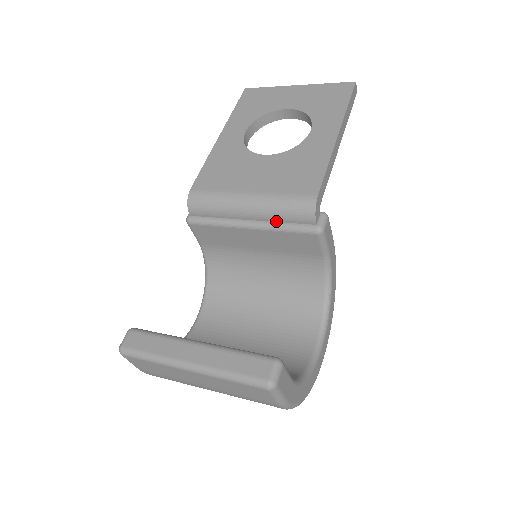
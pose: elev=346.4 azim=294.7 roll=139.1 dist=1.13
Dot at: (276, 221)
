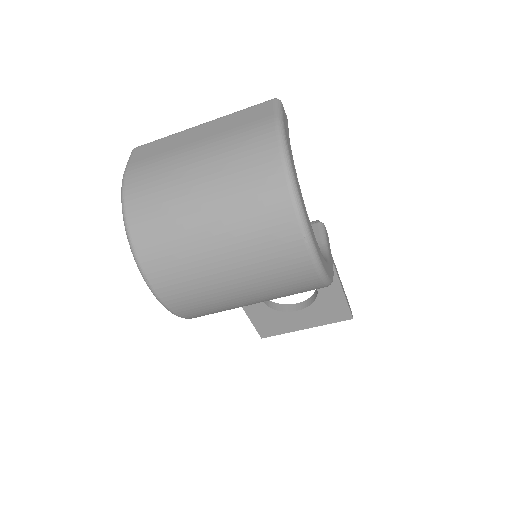
Dot at: occluded
